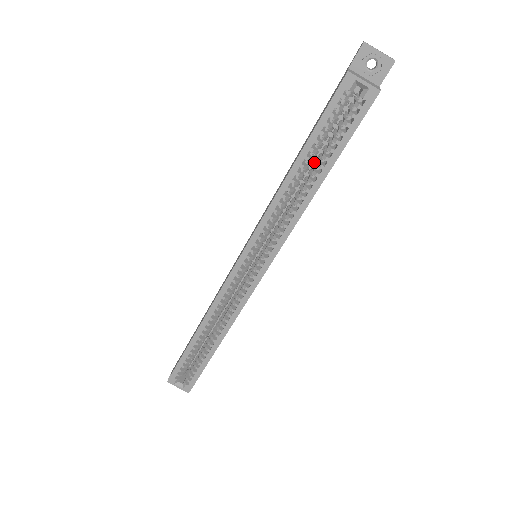
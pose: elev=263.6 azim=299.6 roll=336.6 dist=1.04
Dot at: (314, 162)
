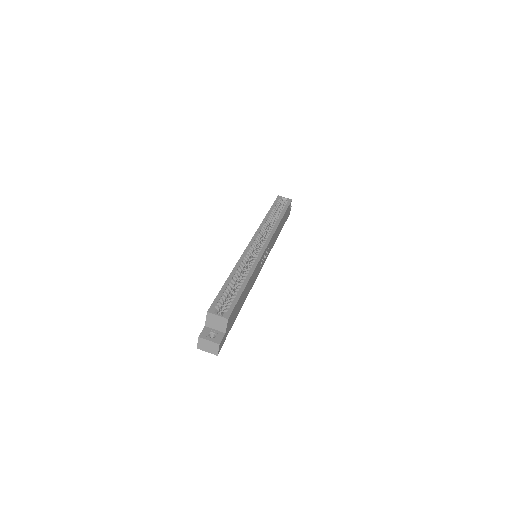
Dot at: occluded
